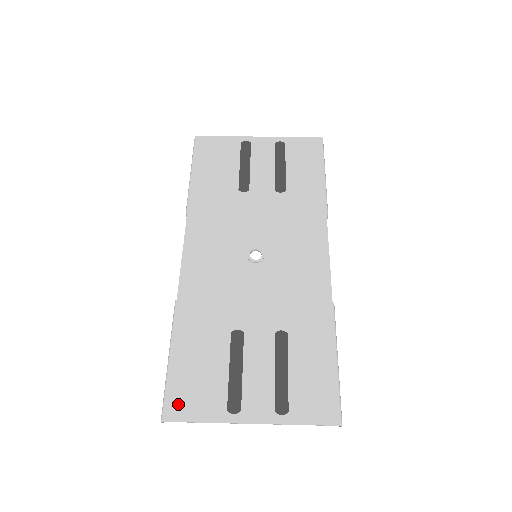
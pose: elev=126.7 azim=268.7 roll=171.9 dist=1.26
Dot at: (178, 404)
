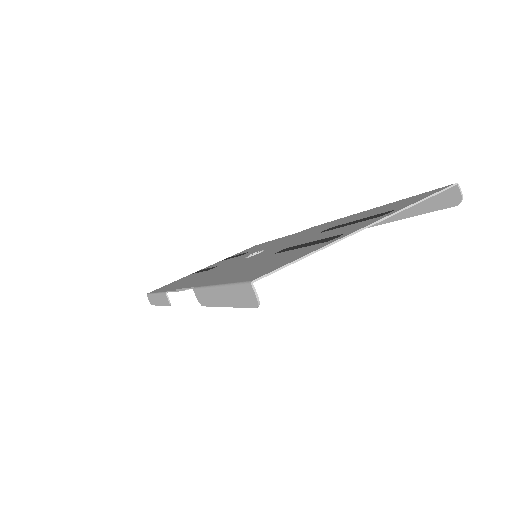
Dot at: (261, 272)
